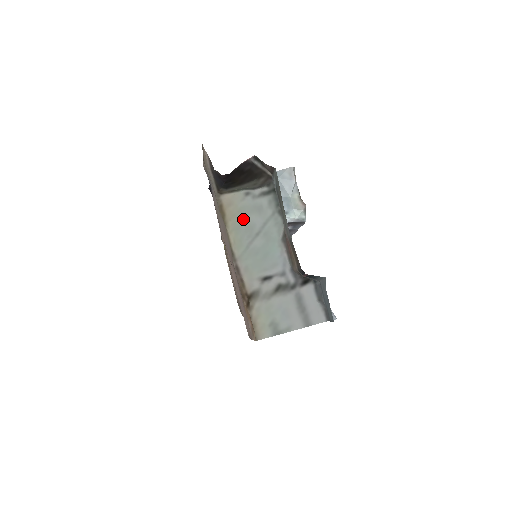
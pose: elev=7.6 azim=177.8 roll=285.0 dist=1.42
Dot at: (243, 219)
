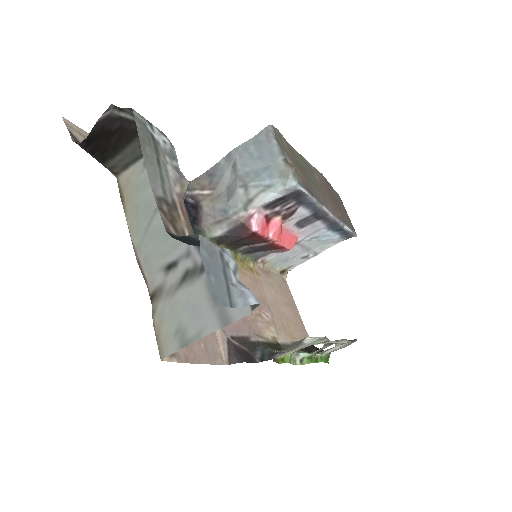
Dot at: (141, 196)
